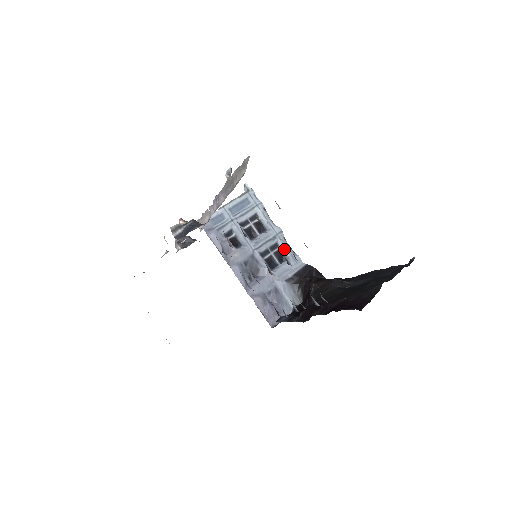
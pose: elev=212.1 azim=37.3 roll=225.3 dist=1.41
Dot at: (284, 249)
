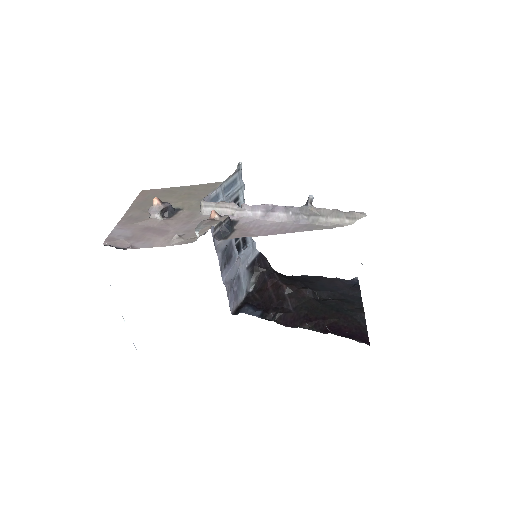
Dot at: occluded
